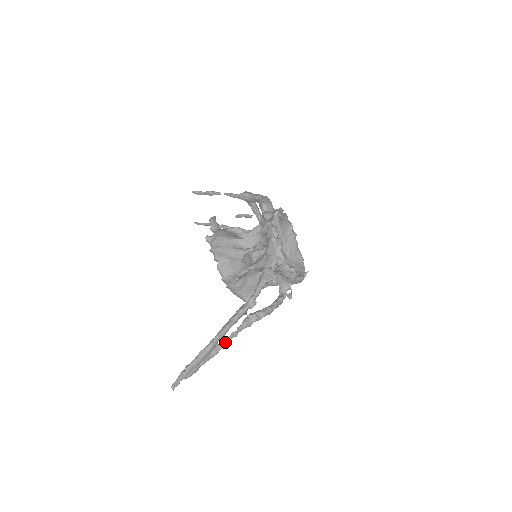
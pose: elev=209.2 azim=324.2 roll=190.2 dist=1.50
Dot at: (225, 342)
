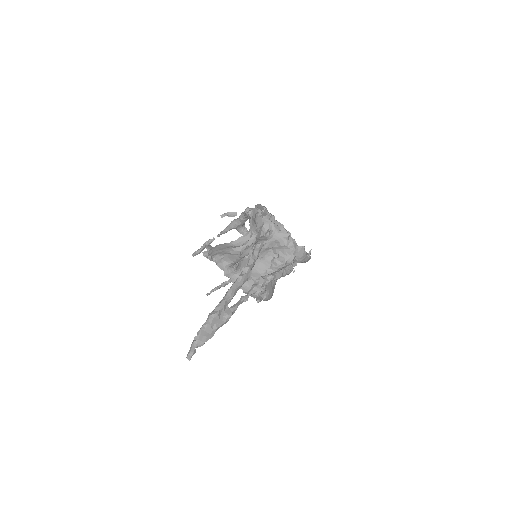
Dot at: (236, 304)
